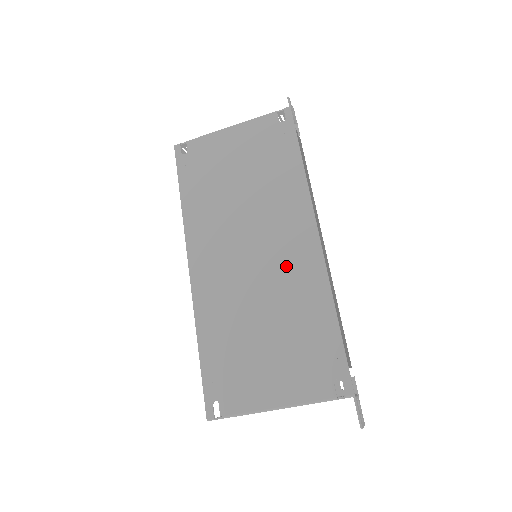
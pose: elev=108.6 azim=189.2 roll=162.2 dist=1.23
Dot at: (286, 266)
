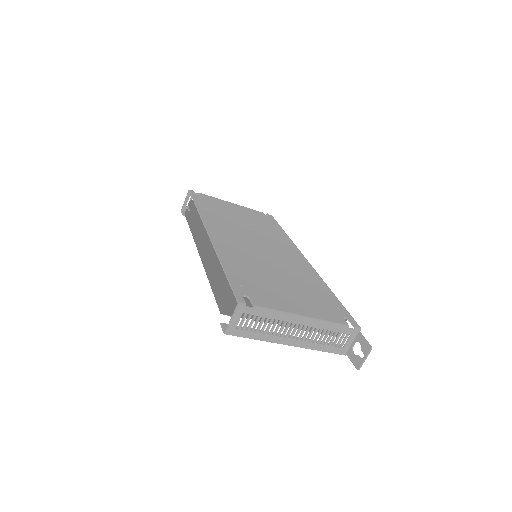
Dot at: (288, 261)
